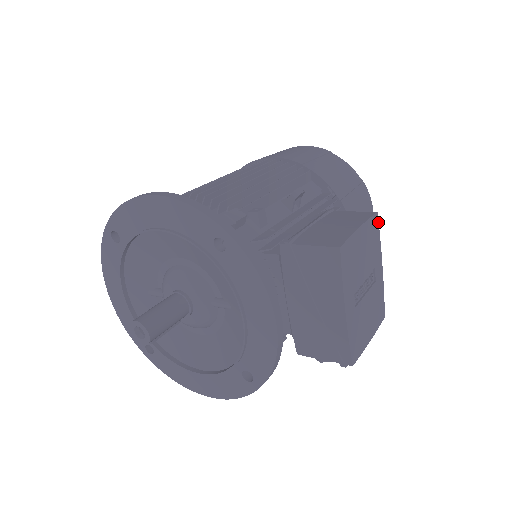
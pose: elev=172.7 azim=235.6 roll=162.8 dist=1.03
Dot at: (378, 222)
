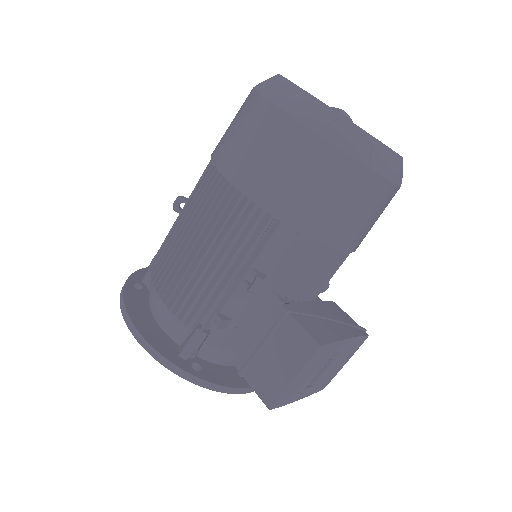
Dot at: (326, 344)
